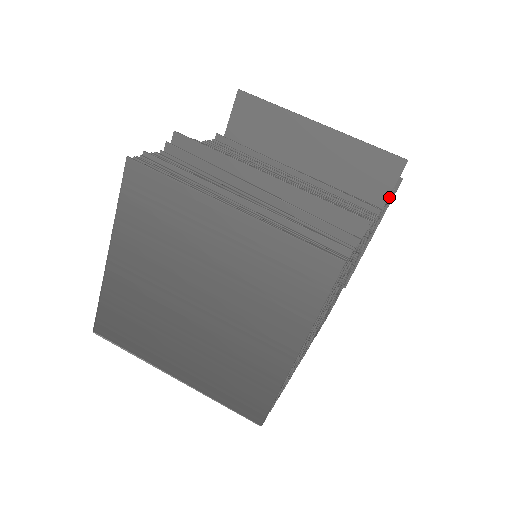
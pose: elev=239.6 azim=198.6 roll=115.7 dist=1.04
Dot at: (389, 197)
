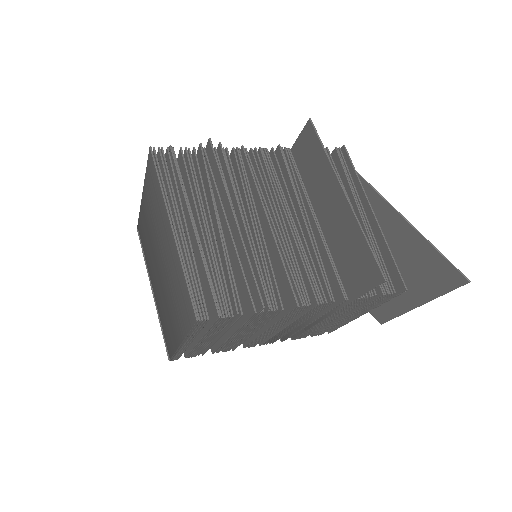
Dot at: (387, 293)
